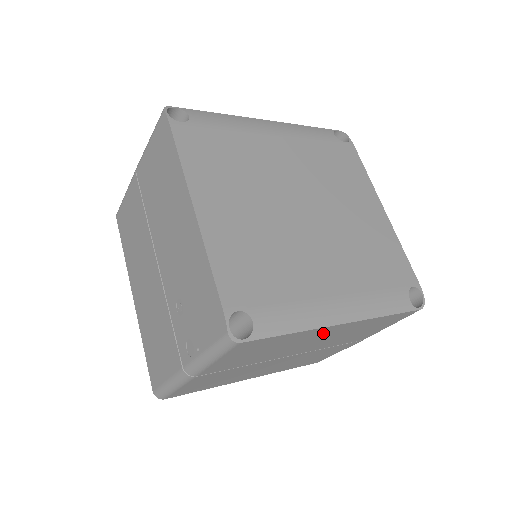
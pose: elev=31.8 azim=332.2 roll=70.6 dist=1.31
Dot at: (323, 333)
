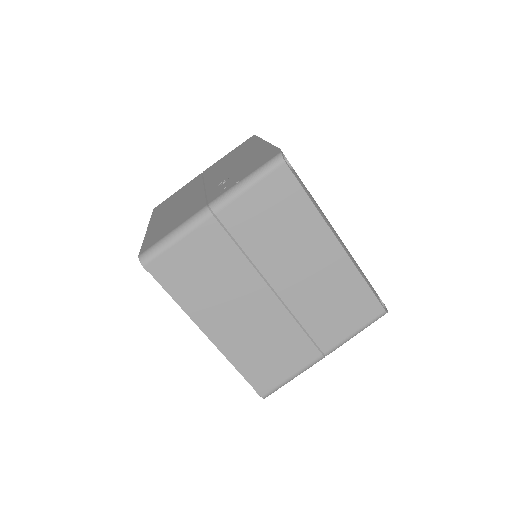
Dot at: (320, 247)
